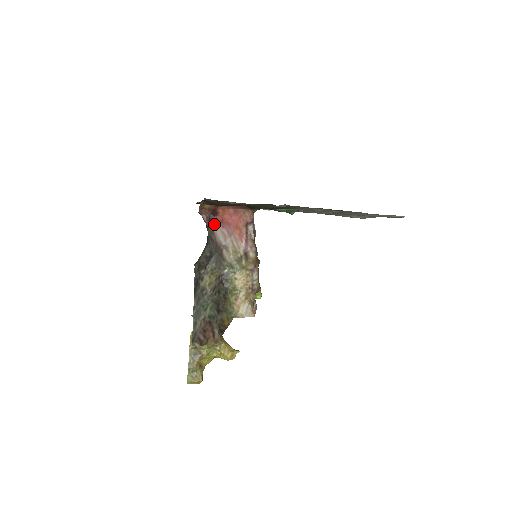
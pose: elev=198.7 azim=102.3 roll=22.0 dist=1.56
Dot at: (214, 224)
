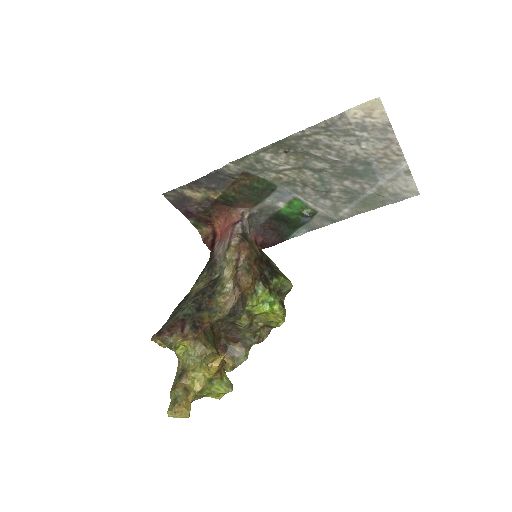
Dot at: (216, 246)
